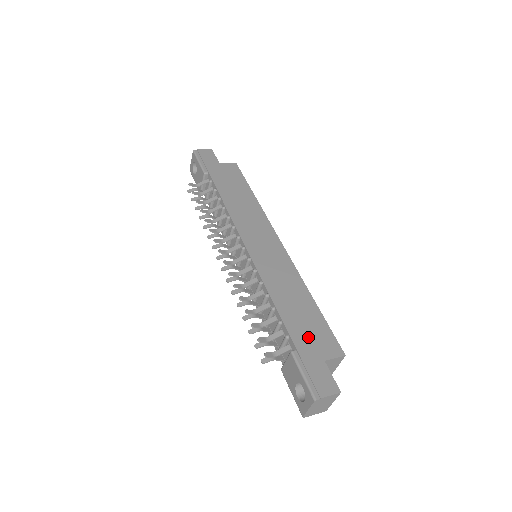
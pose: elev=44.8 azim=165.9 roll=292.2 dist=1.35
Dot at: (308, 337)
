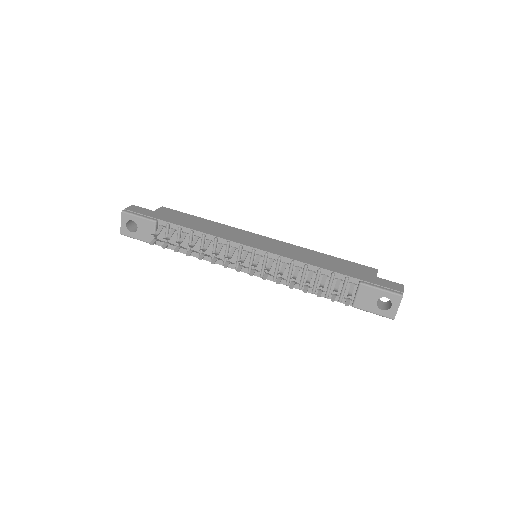
Dot at: (355, 272)
